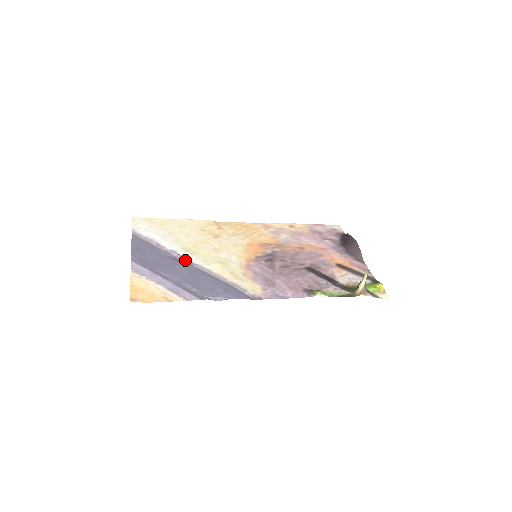
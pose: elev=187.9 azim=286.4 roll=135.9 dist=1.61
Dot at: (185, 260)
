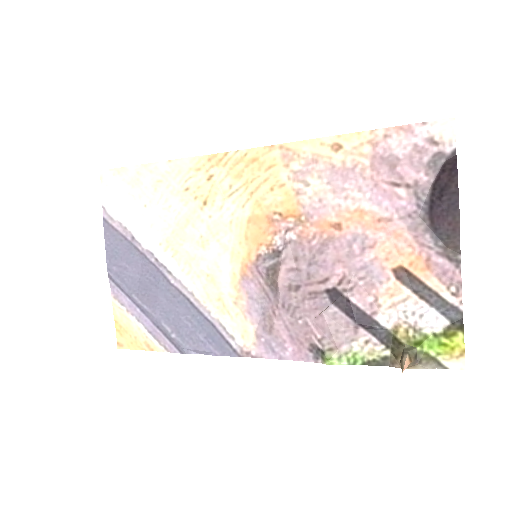
Dot at: (164, 271)
